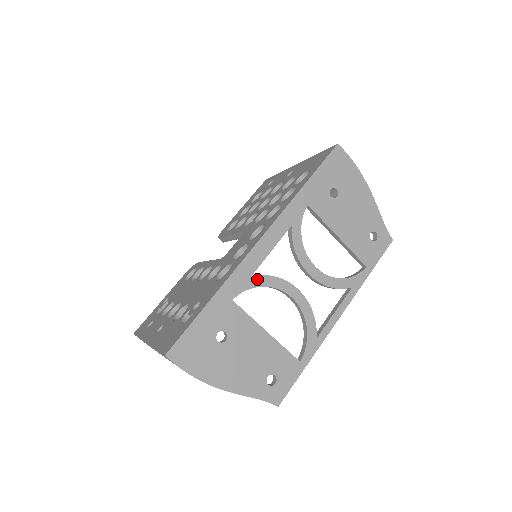
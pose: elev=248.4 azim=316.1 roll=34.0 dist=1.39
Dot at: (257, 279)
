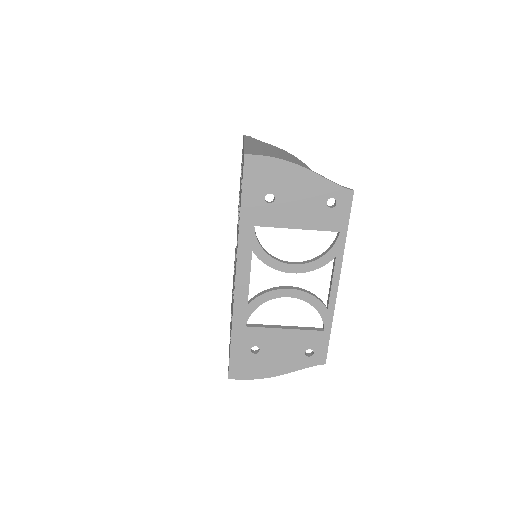
Dot at: (253, 303)
